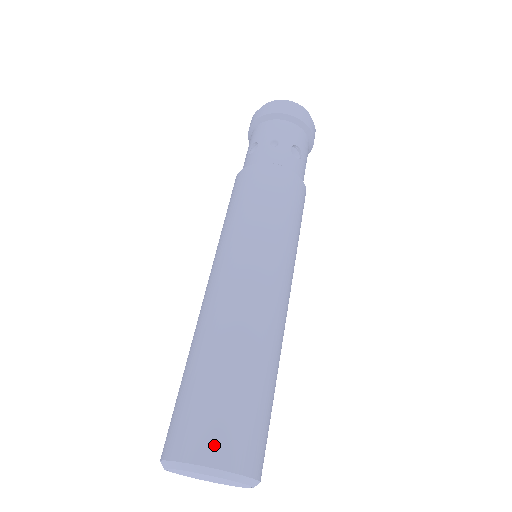
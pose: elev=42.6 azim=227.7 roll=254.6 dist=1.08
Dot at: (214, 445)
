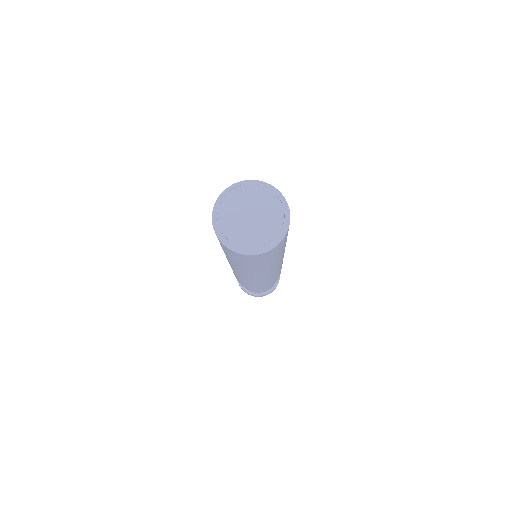
Dot at: occluded
